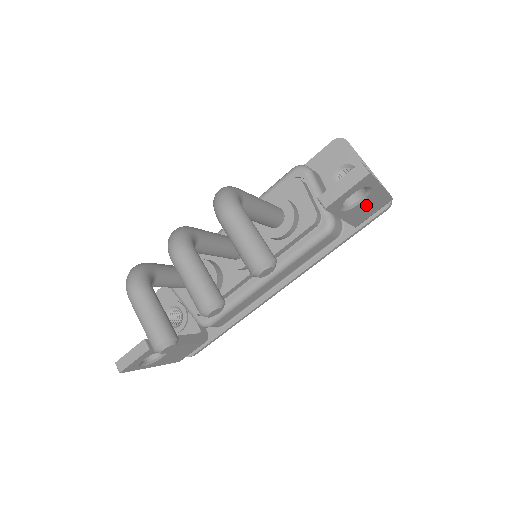
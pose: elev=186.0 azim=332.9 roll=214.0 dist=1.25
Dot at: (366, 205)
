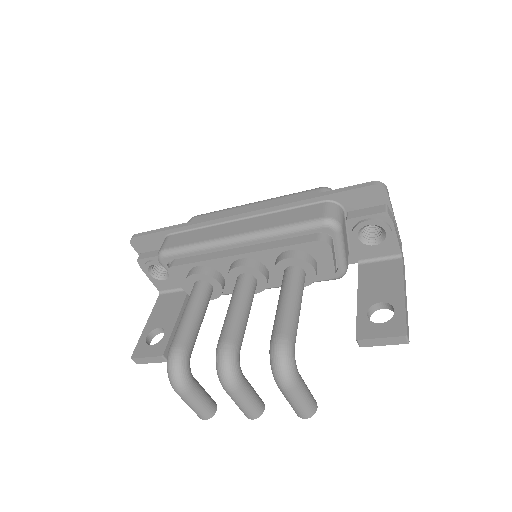
Dot at: occluded
